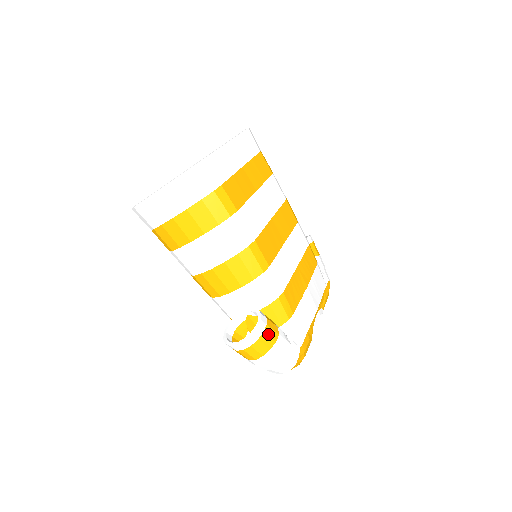
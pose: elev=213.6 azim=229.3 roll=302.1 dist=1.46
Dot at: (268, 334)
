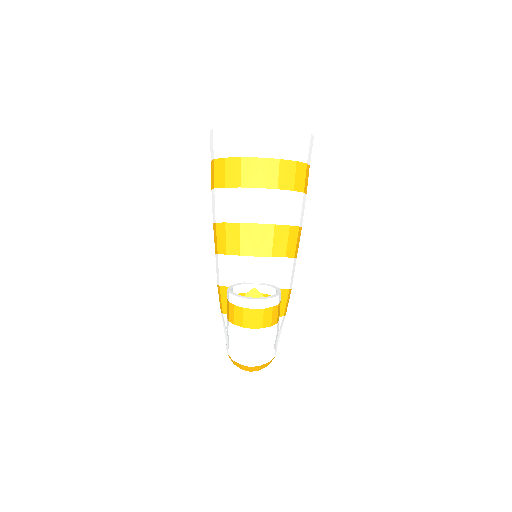
Dot at: (278, 310)
